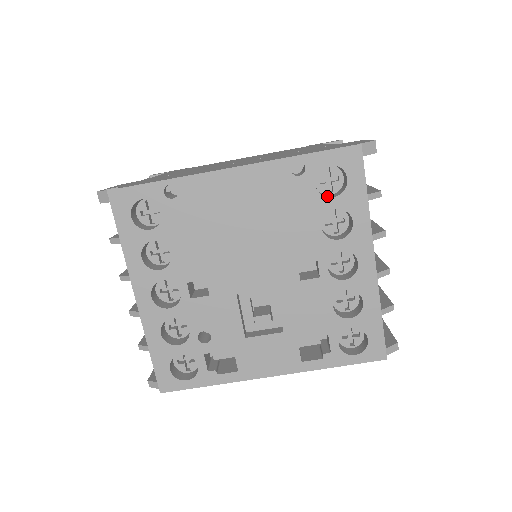
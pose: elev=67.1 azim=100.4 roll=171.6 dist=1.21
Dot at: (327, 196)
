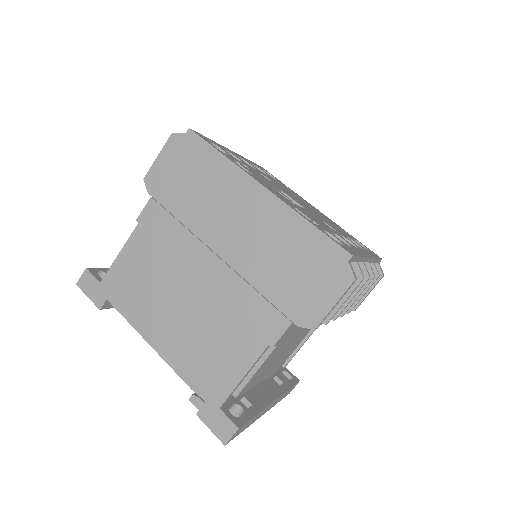
Dot at: occluded
